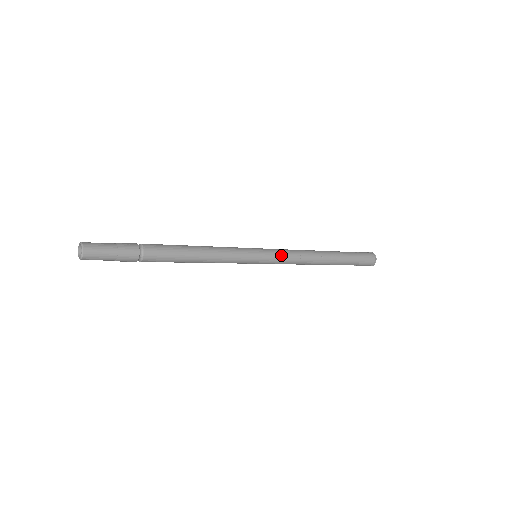
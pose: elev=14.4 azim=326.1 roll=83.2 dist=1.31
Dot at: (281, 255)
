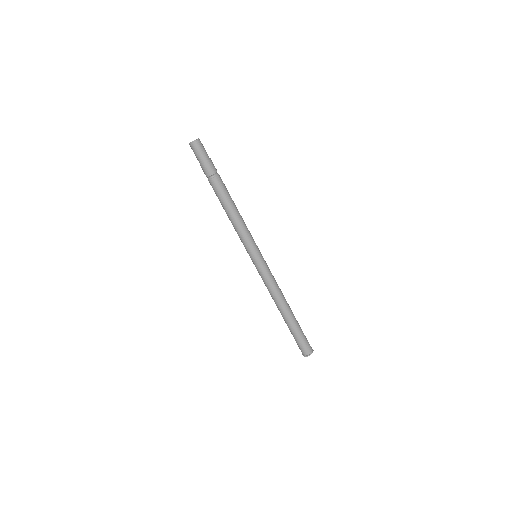
Dot at: (269, 270)
